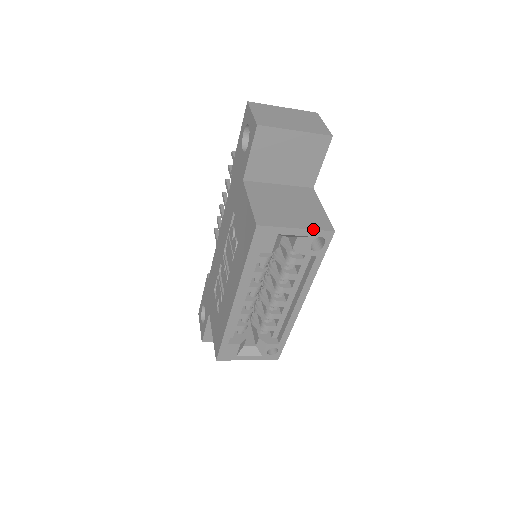
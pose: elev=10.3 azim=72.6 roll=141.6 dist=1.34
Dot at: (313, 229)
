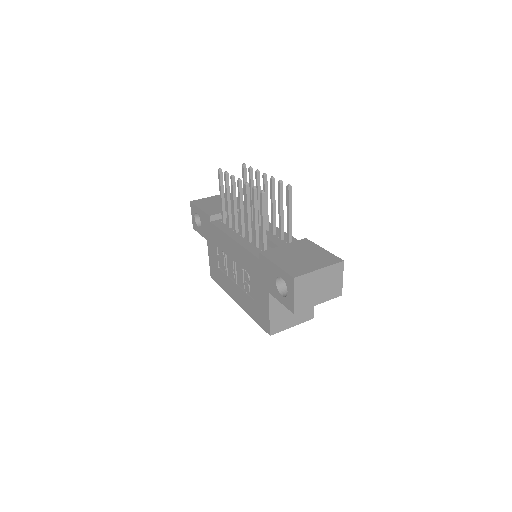
Dot at: occluded
